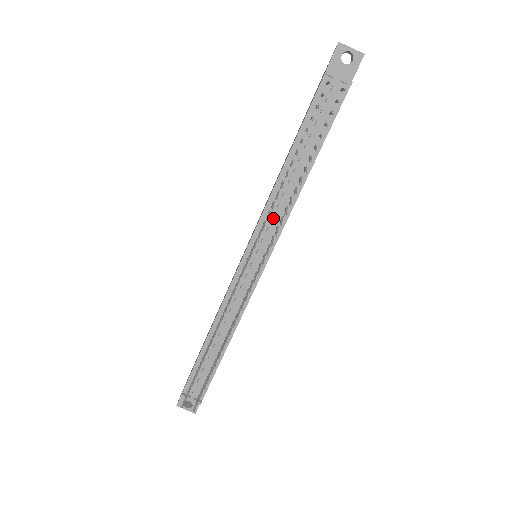
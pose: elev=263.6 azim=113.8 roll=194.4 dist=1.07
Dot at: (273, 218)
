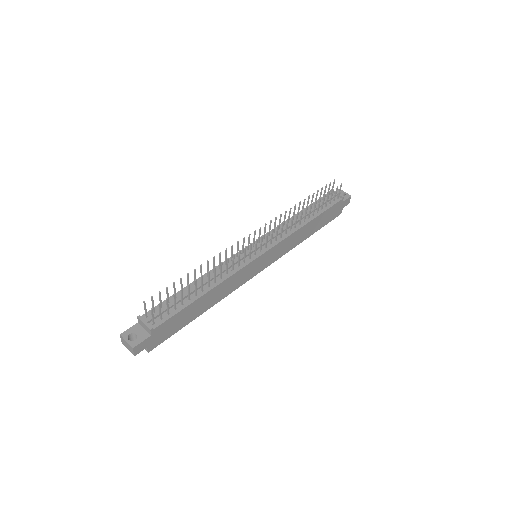
Dot at: (280, 231)
